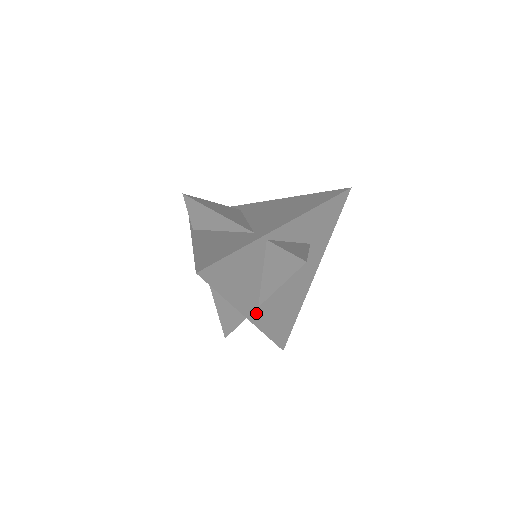
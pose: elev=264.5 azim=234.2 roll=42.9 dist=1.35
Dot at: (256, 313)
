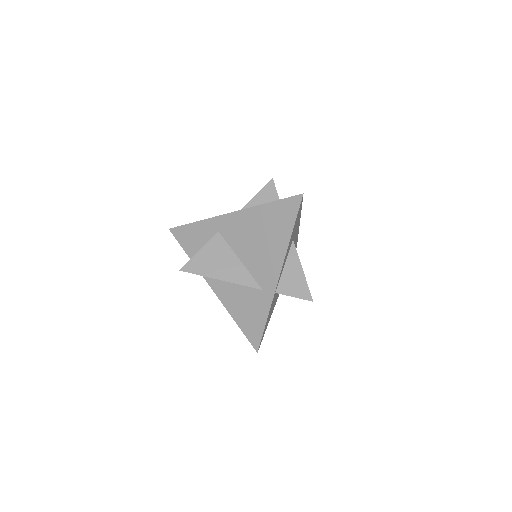
Dot at: occluded
